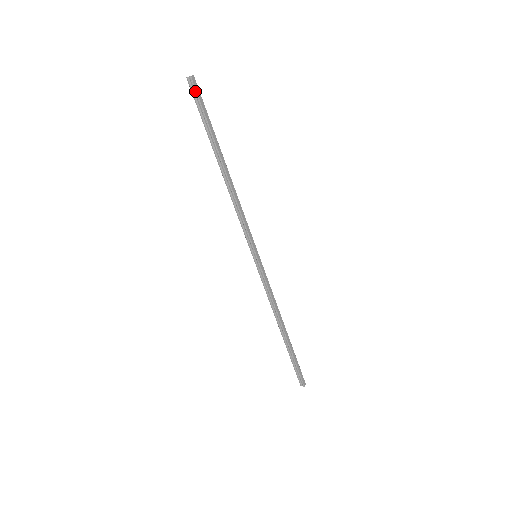
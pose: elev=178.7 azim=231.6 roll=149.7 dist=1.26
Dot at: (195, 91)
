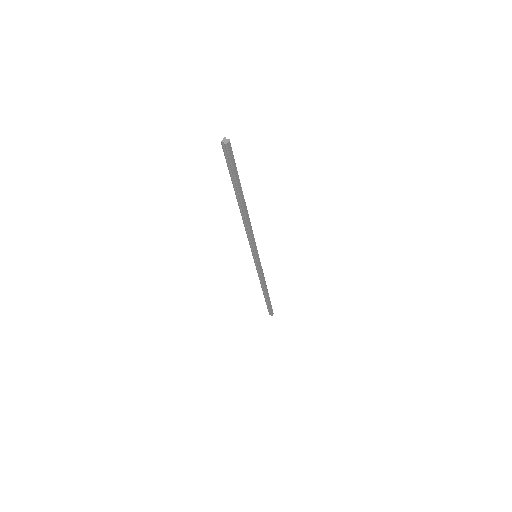
Dot at: (228, 155)
